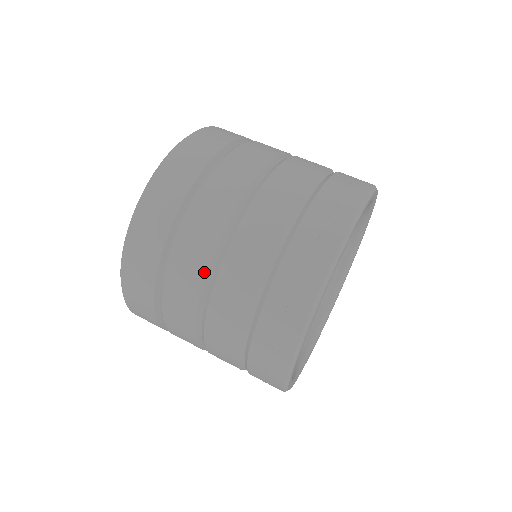
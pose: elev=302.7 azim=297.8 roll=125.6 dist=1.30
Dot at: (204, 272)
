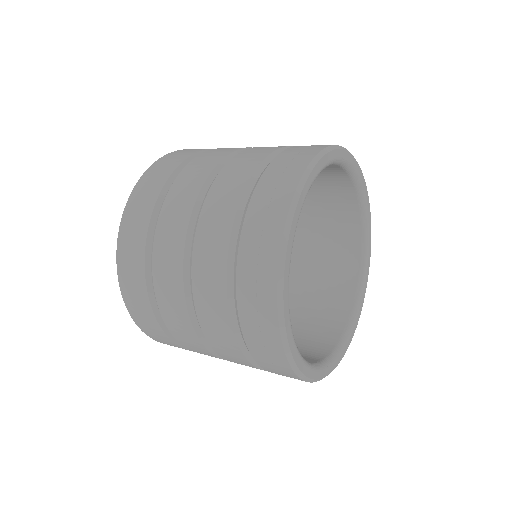
Dot at: (247, 147)
